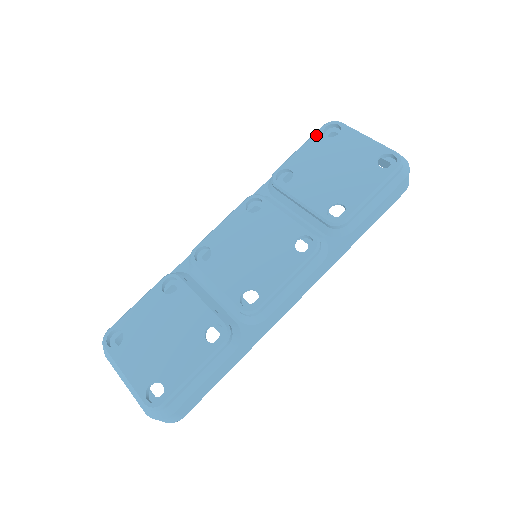
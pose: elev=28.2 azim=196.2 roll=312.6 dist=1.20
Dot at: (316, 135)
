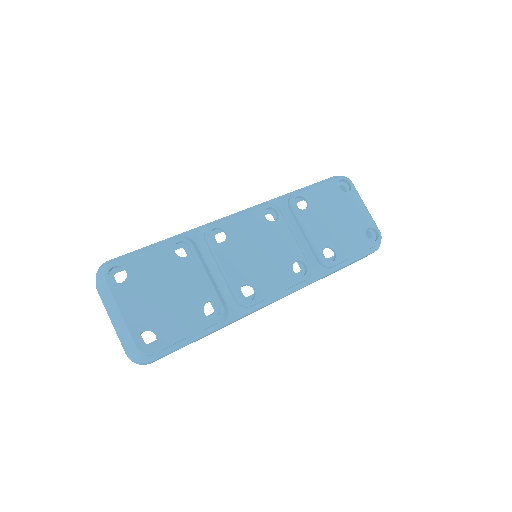
Dot at: (333, 182)
